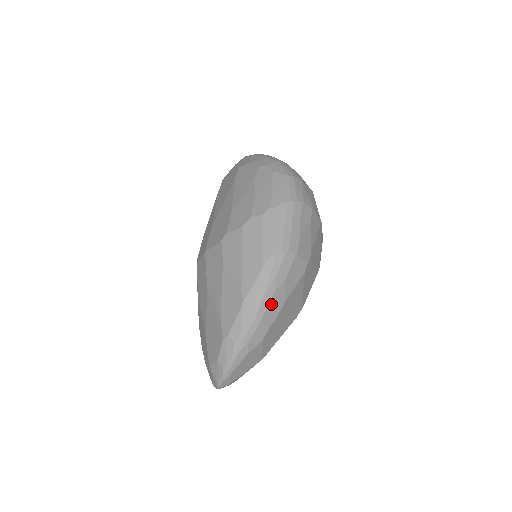
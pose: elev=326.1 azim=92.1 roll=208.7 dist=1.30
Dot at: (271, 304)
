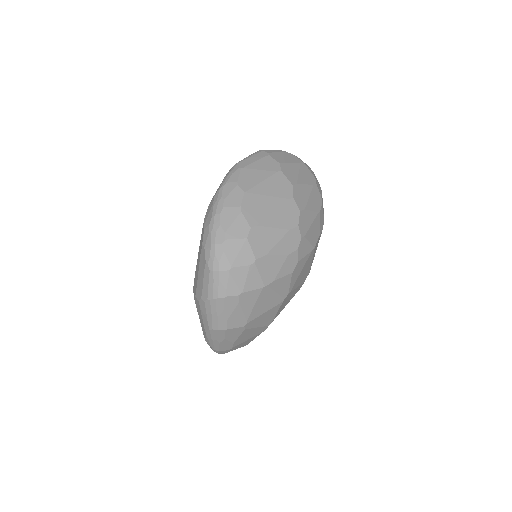
Dot at: (222, 346)
